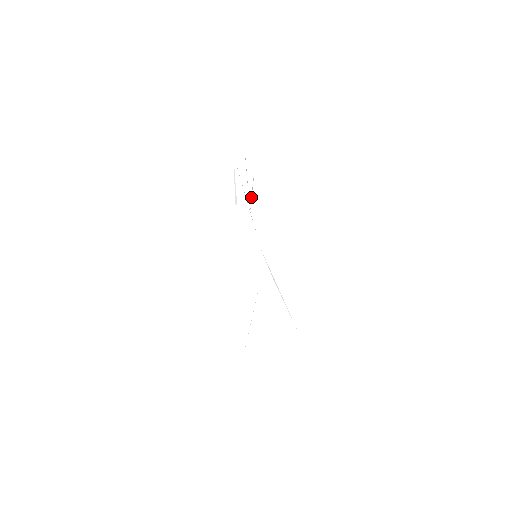
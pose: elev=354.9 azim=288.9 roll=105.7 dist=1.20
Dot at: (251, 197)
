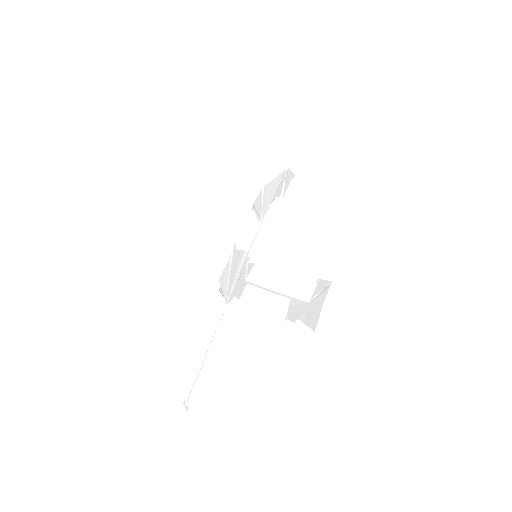
Dot at: (256, 216)
